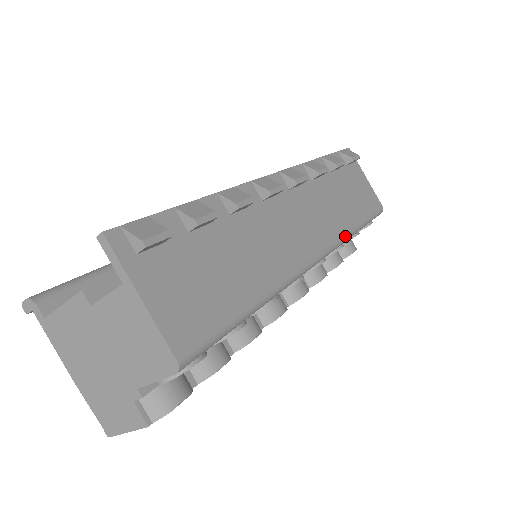
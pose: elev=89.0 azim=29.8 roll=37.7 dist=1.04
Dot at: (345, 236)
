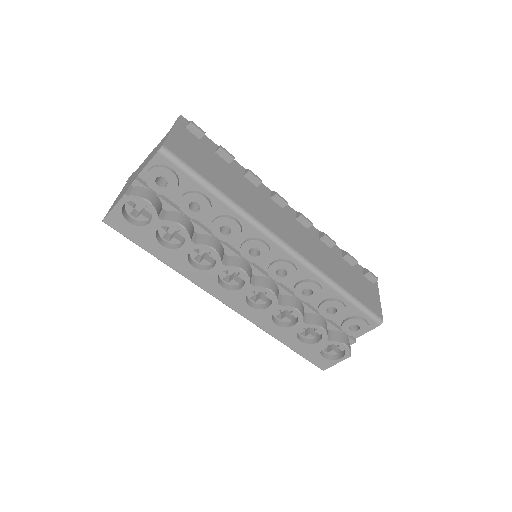
Dot at: (322, 272)
